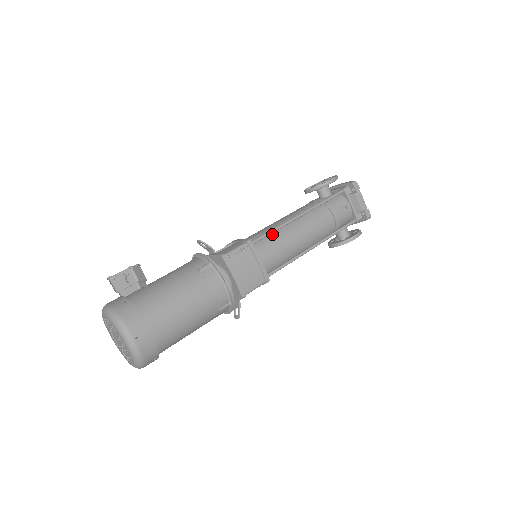
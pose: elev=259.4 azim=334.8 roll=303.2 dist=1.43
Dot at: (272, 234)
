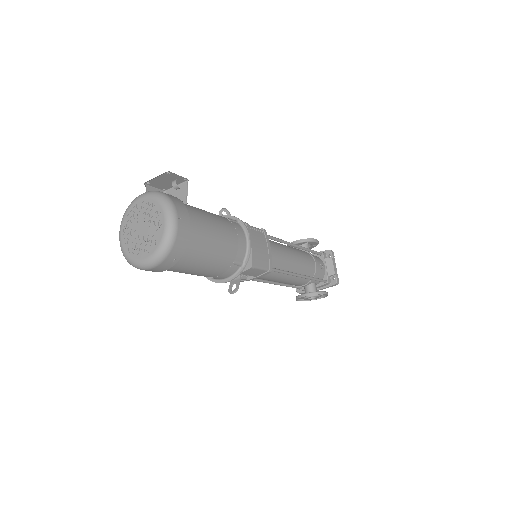
Dot at: (276, 242)
